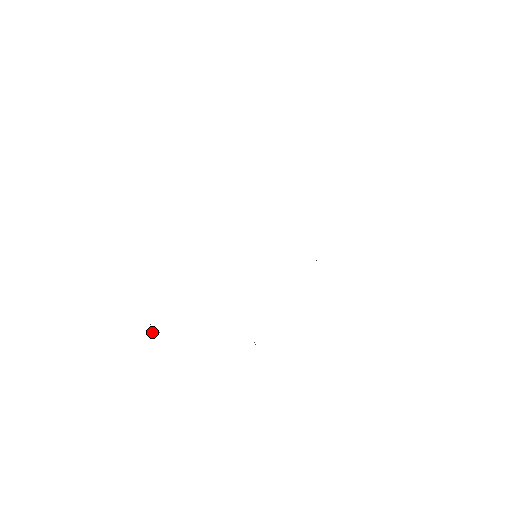
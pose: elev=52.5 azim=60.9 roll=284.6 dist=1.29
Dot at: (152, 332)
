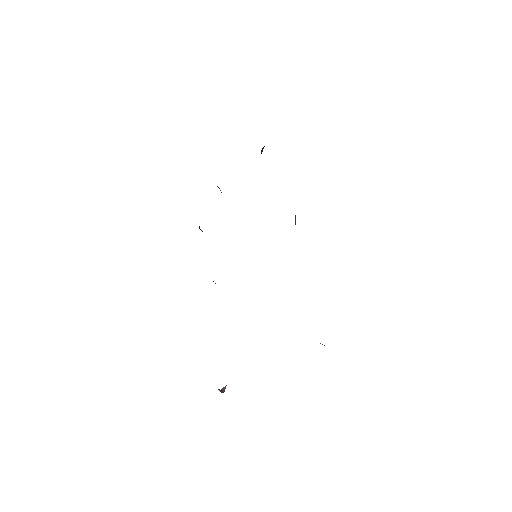
Dot at: occluded
